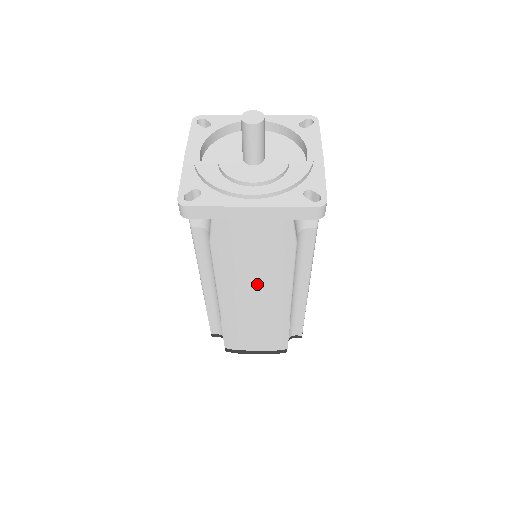
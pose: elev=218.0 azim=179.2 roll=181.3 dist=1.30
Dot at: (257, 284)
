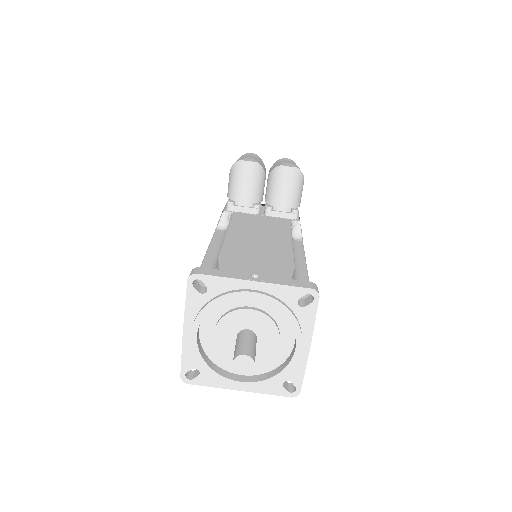
Dot at: occluded
